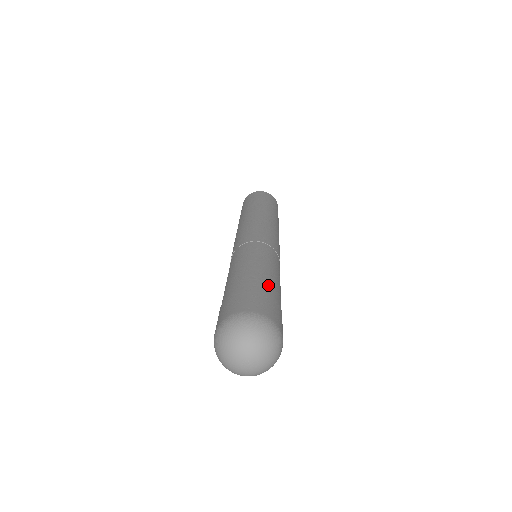
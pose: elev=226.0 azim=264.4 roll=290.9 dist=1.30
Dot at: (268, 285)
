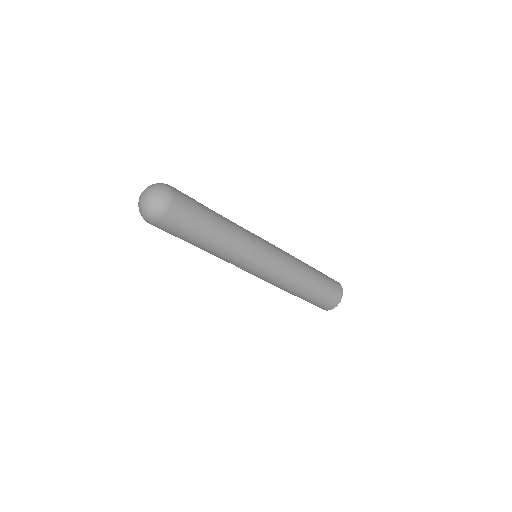
Dot at: occluded
